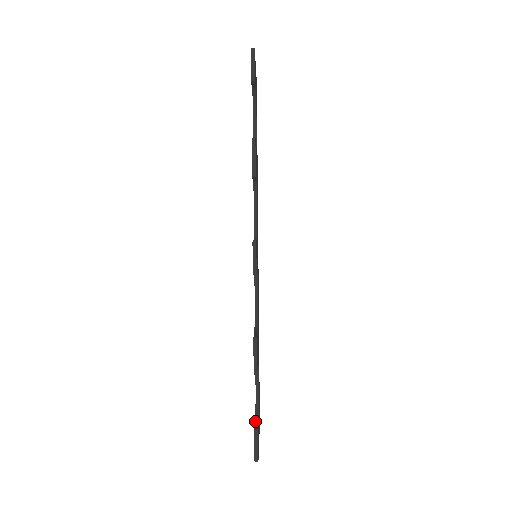
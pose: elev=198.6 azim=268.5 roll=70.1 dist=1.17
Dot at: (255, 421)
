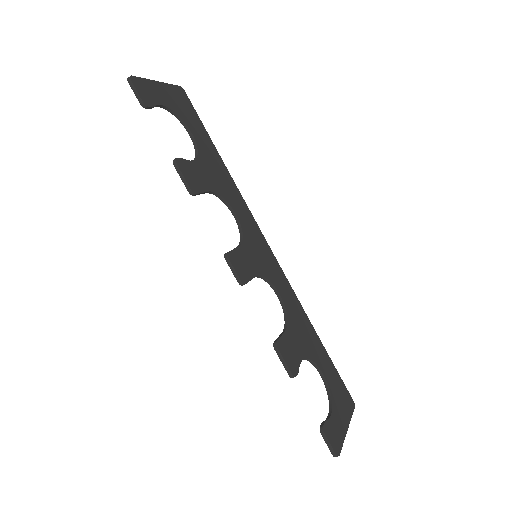
Dot at: (328, 414)
